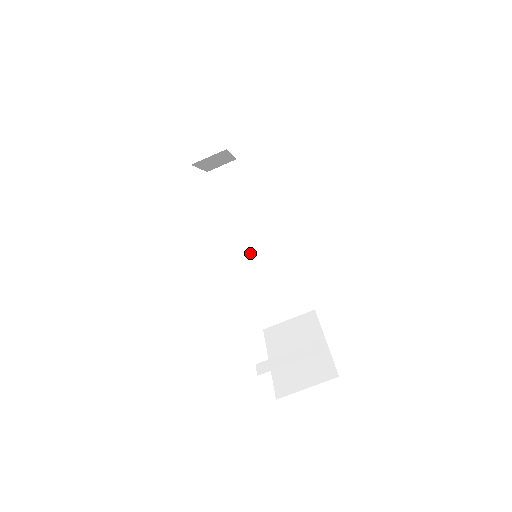
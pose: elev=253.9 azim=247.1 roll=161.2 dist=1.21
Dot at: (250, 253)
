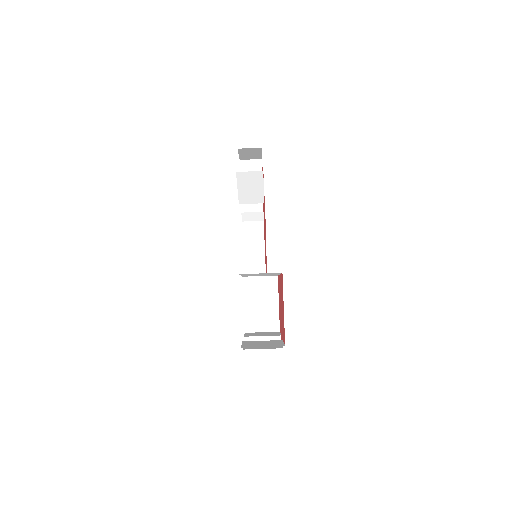
Dot at: occluded
